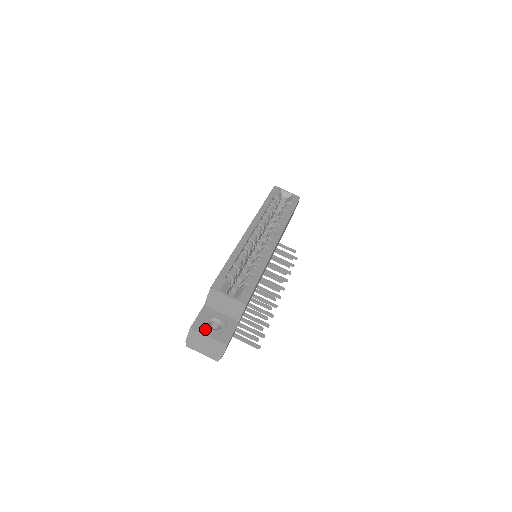
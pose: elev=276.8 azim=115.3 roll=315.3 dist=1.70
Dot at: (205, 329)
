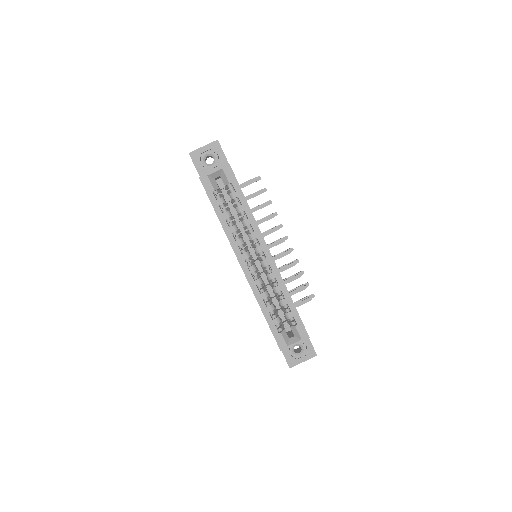
Dot at: (297, 360)
